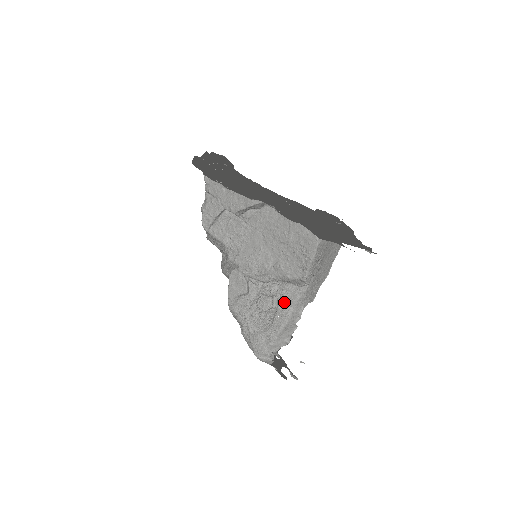
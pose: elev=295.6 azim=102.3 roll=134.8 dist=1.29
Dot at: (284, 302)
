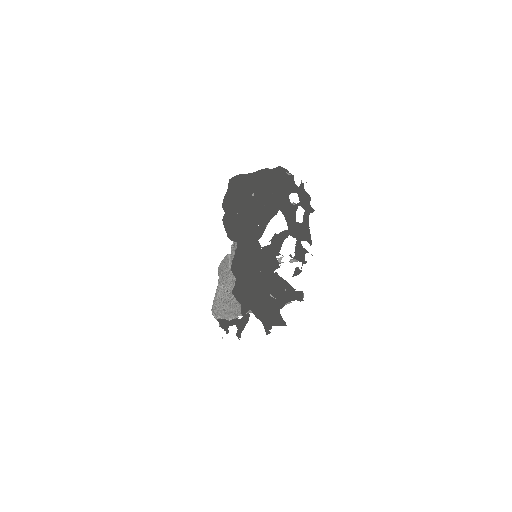
Dot at: occluded
